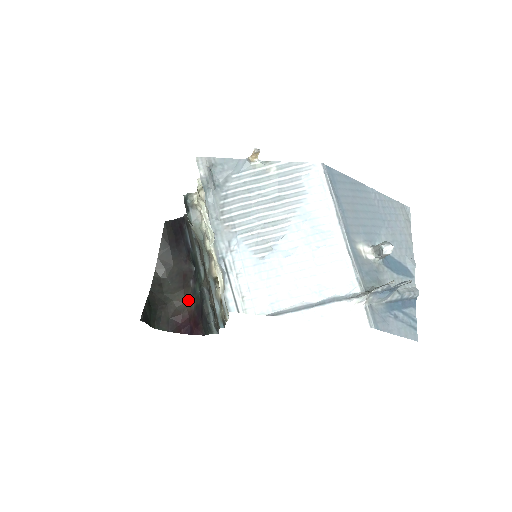
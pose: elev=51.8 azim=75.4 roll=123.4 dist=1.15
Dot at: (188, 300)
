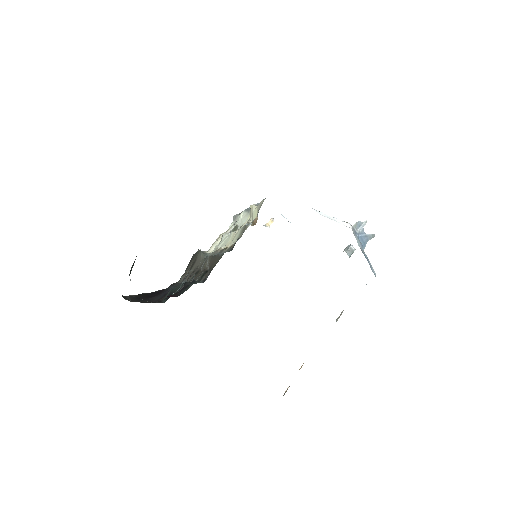
Dot at: occluded
